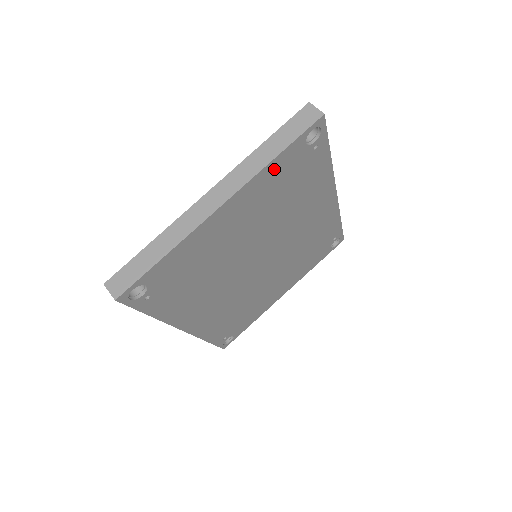
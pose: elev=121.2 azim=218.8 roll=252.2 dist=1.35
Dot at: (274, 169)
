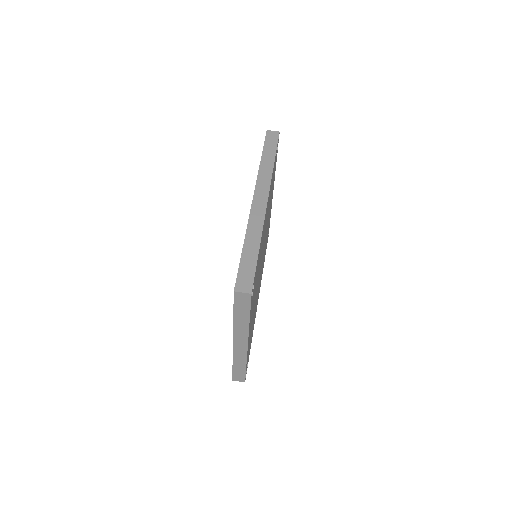
Dot at: occluded
